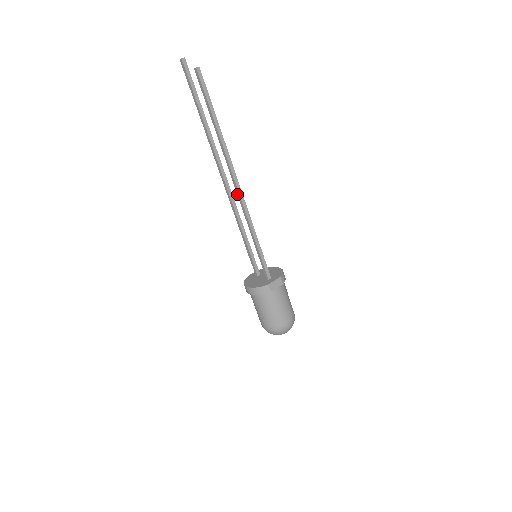
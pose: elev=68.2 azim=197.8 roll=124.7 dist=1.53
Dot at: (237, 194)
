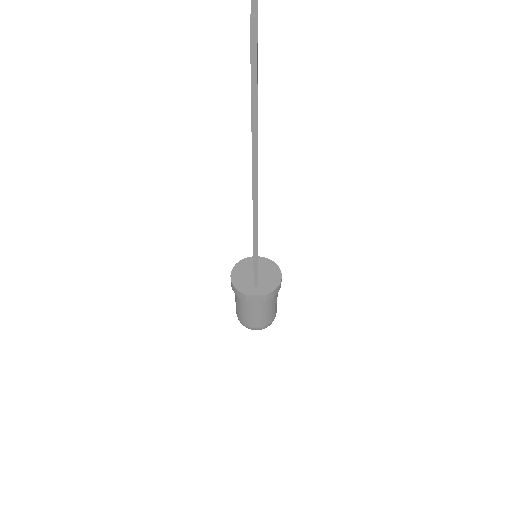
Dot at: (252, 197)
